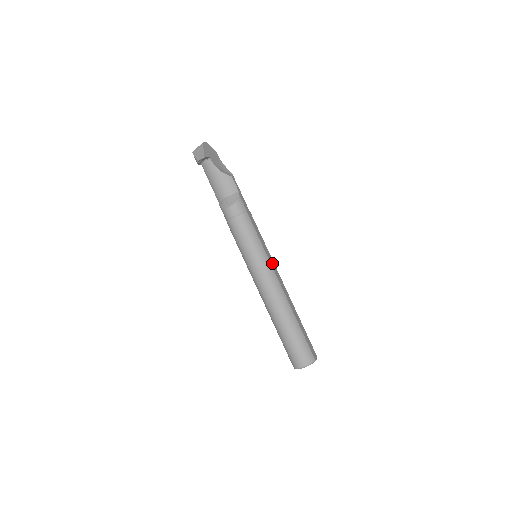
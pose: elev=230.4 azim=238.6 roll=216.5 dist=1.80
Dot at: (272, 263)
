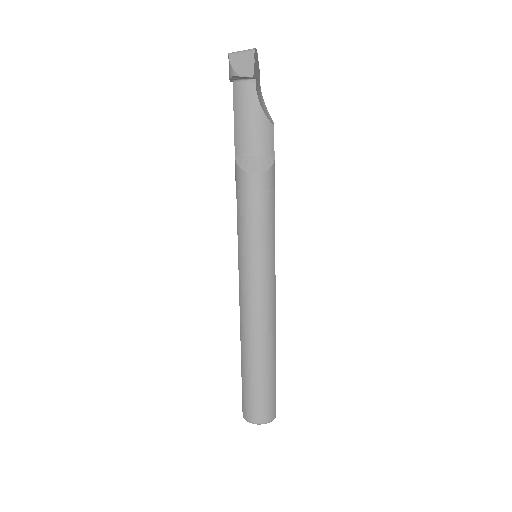
Dot at: (275, 275)
